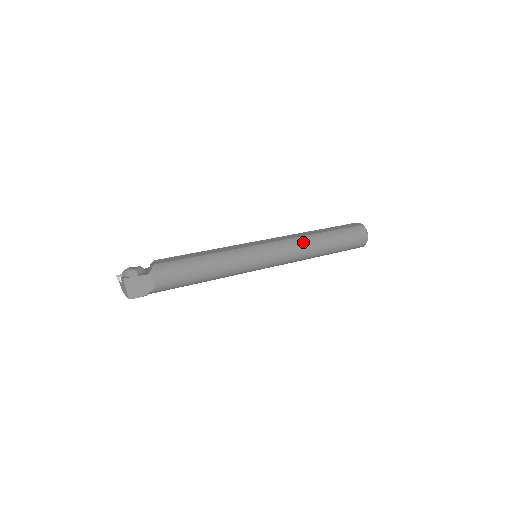
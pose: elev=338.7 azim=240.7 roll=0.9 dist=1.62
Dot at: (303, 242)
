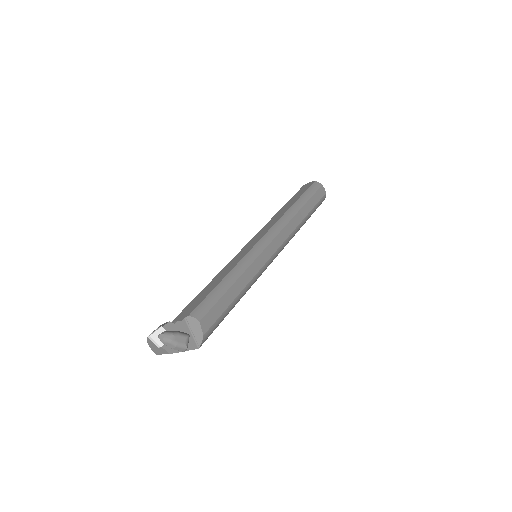
Dot at: occluded
